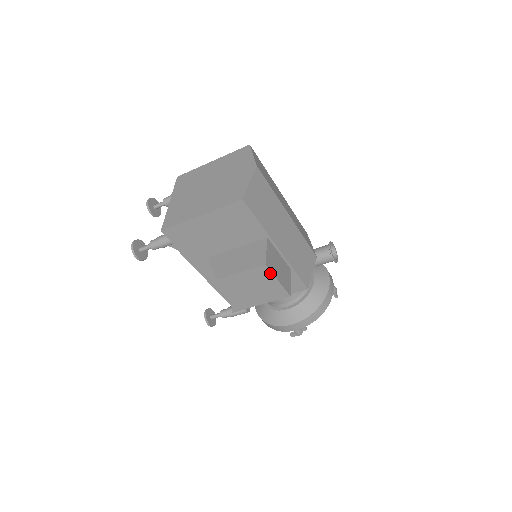
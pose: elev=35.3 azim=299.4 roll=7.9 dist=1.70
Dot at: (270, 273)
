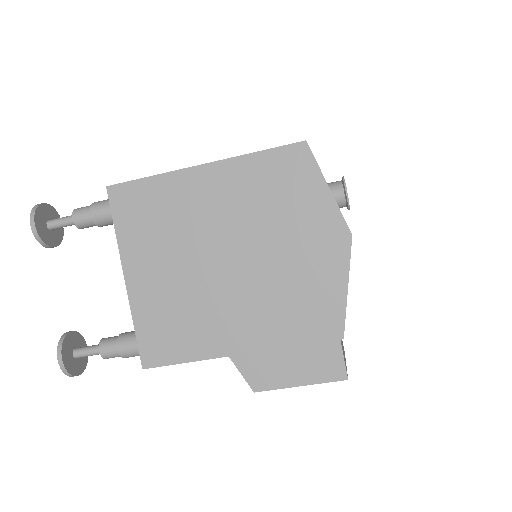
Dot at: occluded
